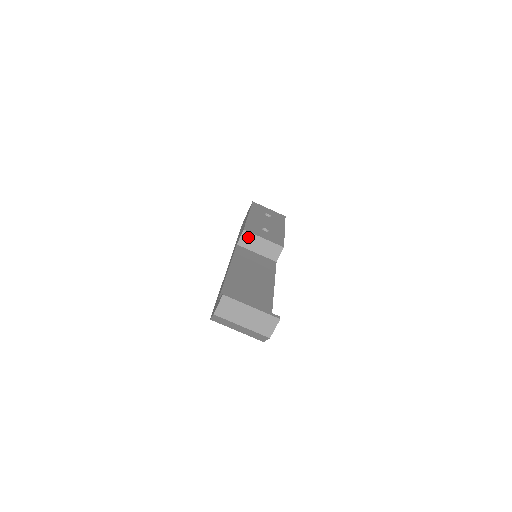
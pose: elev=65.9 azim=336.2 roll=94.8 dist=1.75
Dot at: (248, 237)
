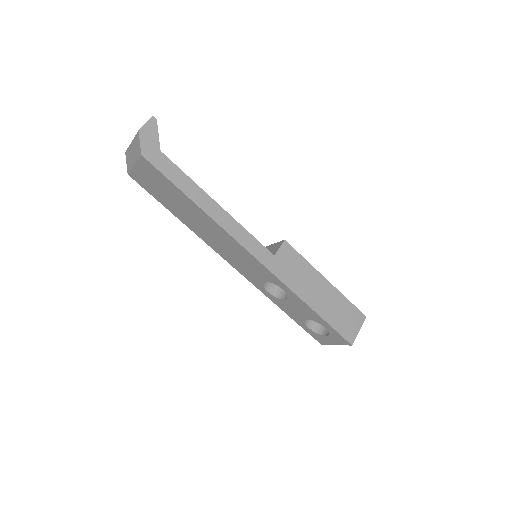
Dot at: occluded
